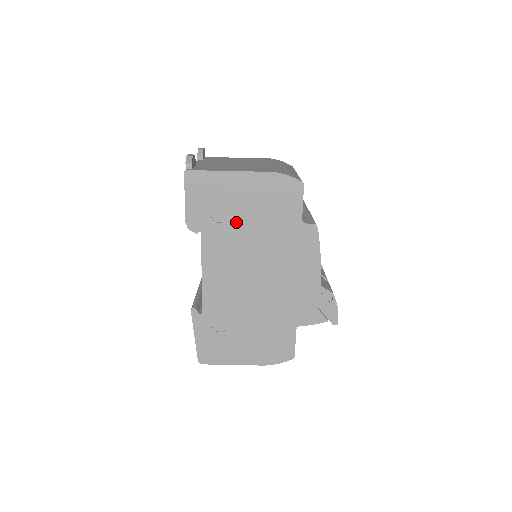
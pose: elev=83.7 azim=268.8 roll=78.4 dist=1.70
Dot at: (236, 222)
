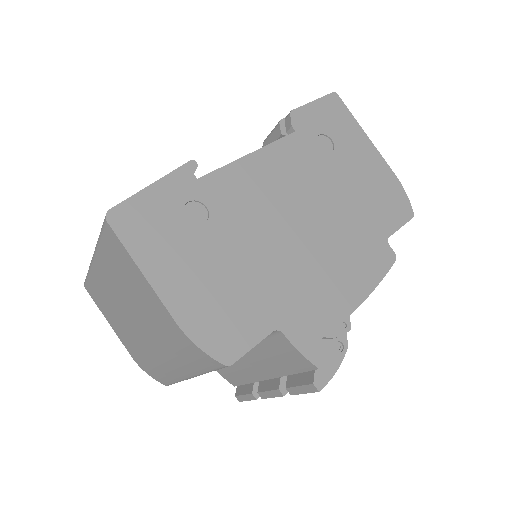
Dot at: (333, 166)
